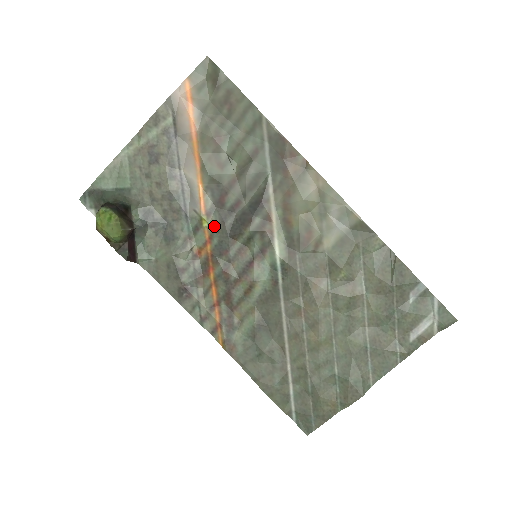
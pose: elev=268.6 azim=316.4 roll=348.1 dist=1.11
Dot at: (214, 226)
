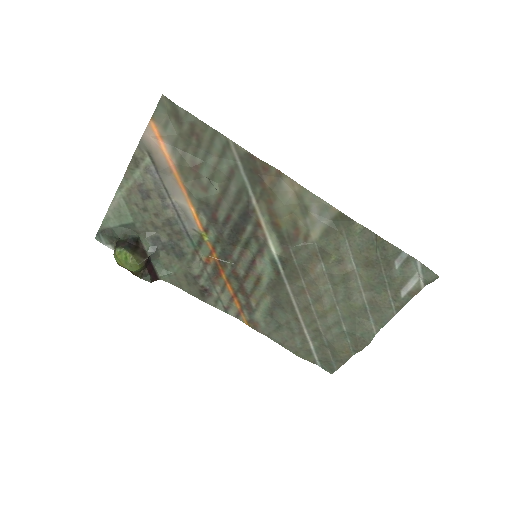
Dot at: (214, 239)
